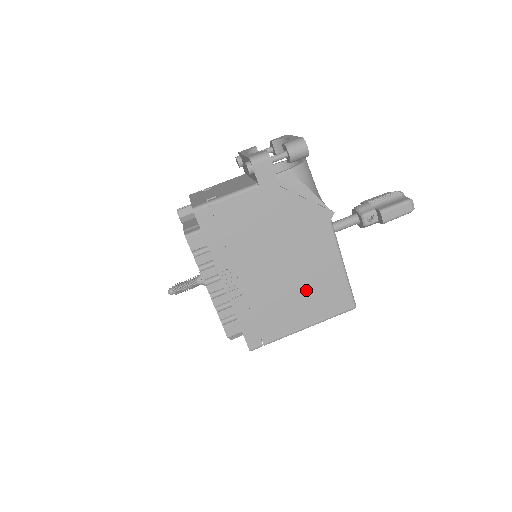
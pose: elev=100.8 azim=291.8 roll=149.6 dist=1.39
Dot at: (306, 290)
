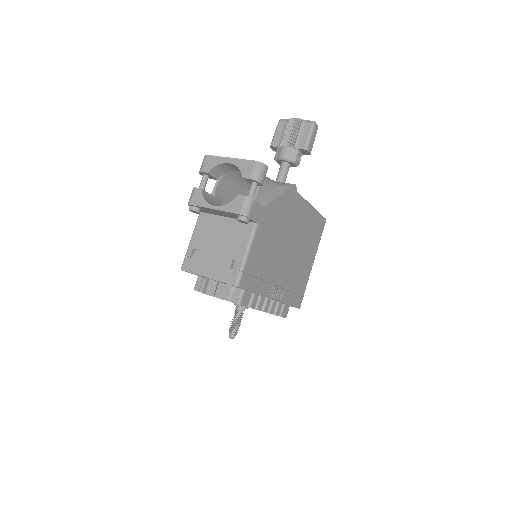
Dot at: (305, 244)
